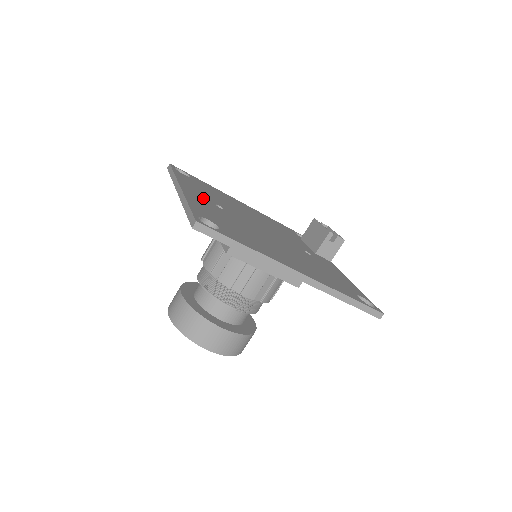
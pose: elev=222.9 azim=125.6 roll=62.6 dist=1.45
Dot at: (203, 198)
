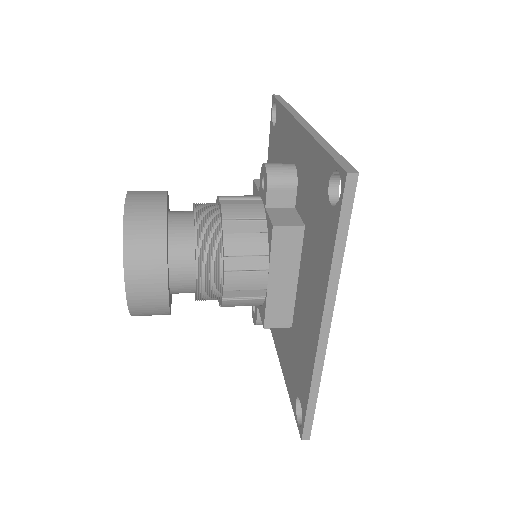
Dot at: occluded
